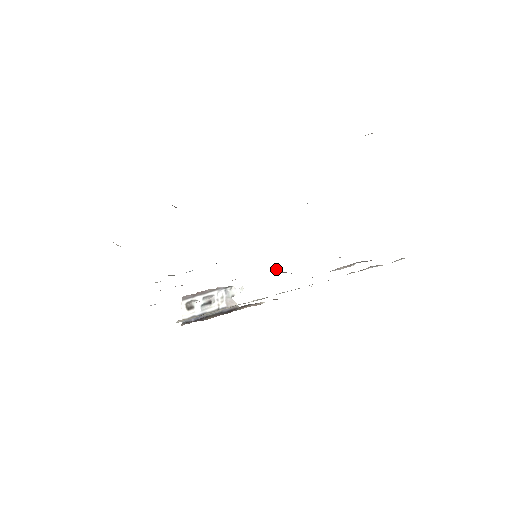
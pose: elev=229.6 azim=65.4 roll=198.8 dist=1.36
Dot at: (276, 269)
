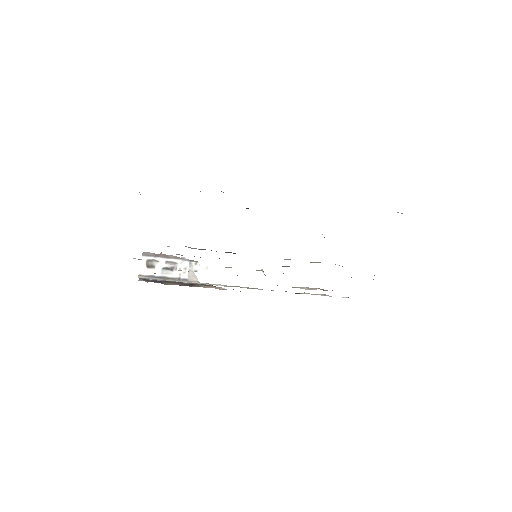
Dot at: (263, 272)
